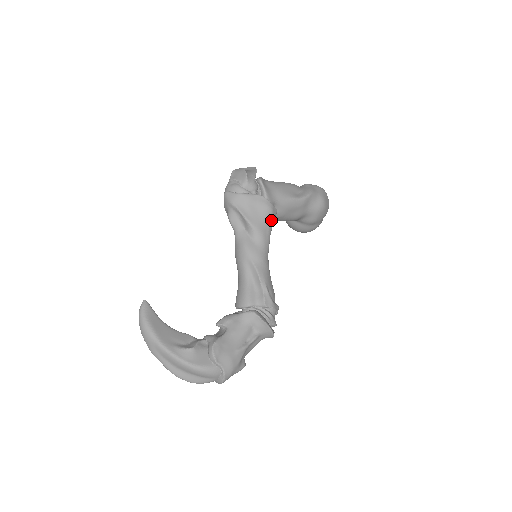
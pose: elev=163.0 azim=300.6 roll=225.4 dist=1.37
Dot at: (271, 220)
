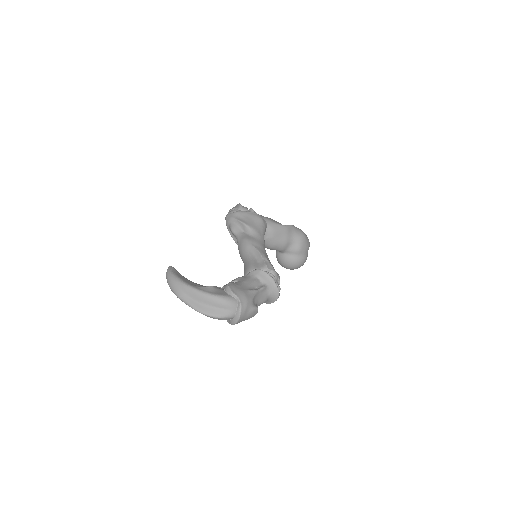
Dot at: (263, 226)
